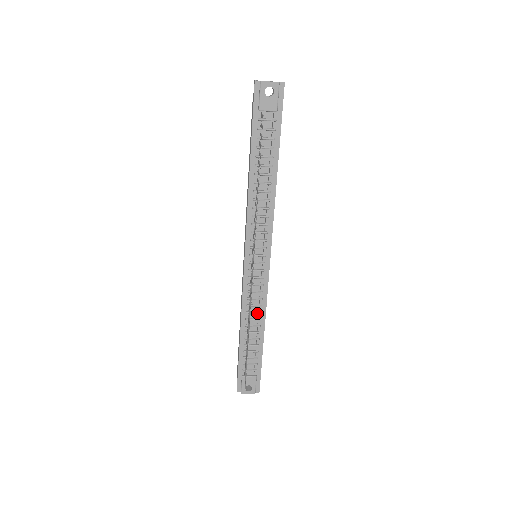
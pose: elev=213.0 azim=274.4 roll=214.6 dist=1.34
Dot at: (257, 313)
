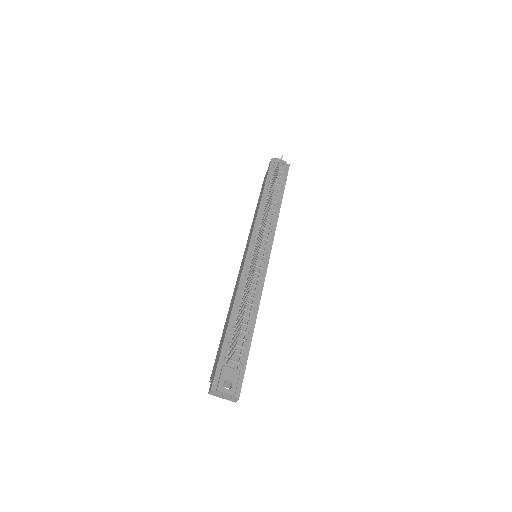
Dot at: (252, 297)
